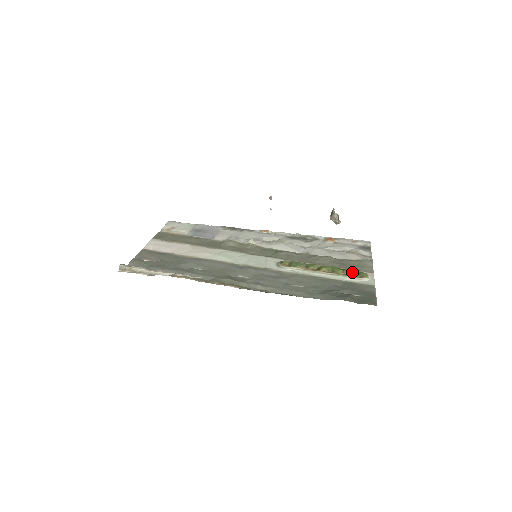
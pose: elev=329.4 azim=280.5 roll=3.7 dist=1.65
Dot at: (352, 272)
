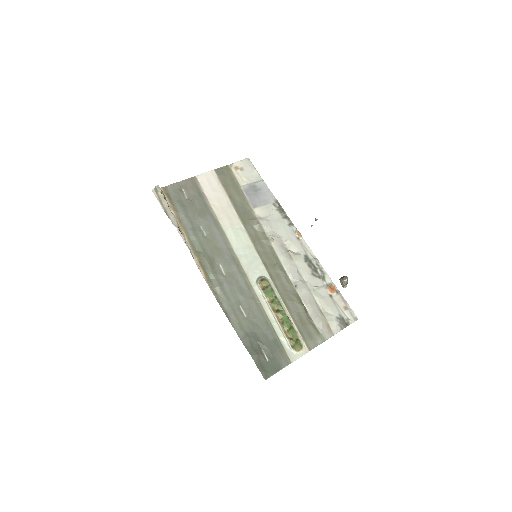
Dot at: (294, 337)
